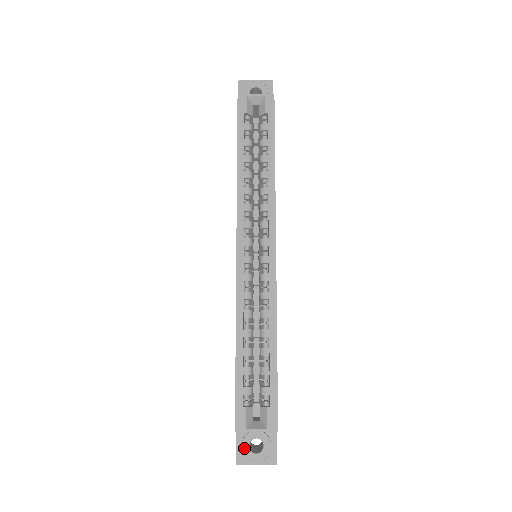
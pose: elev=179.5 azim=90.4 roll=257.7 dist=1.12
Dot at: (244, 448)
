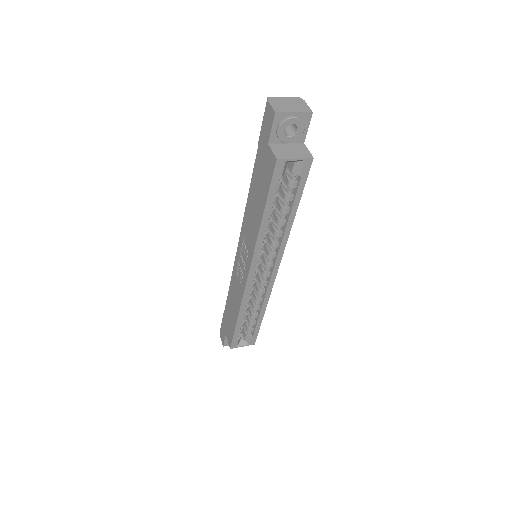
Dot at: occluded
